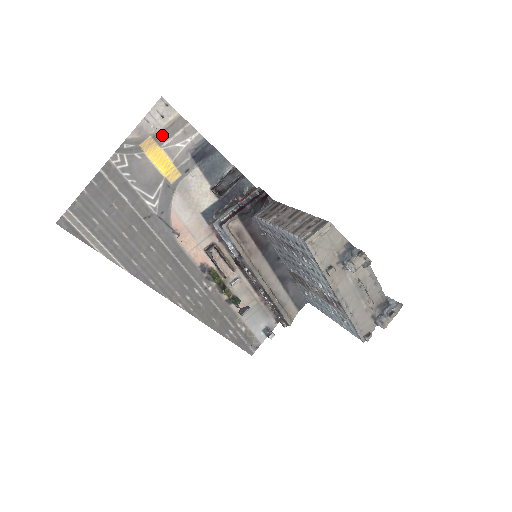
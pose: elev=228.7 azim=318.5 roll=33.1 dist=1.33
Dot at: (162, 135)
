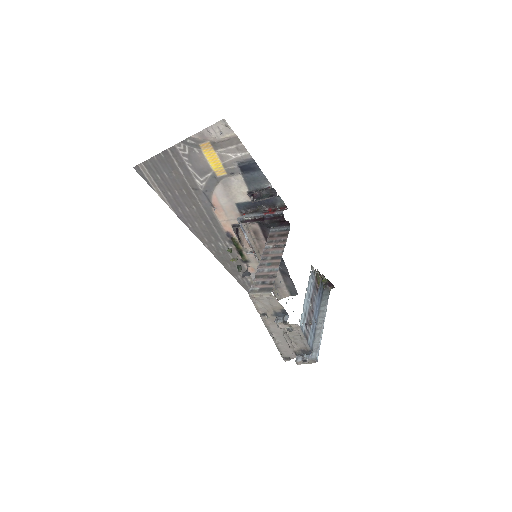
Dot at: (218, 144)
